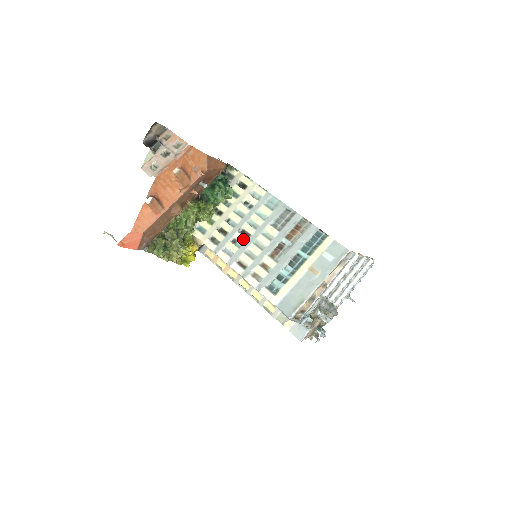
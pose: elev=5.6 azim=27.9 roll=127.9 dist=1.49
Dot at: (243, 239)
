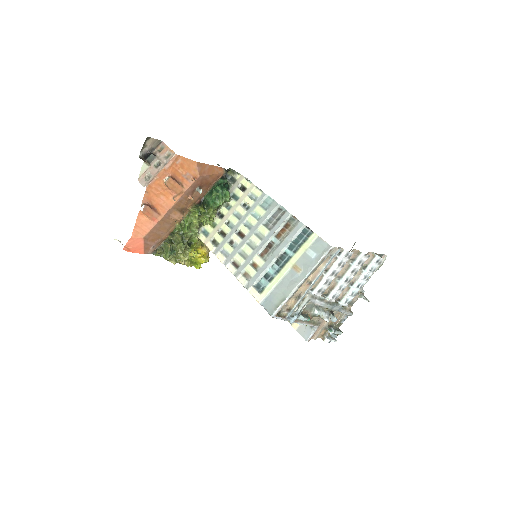
Dot at: (238, 240)
